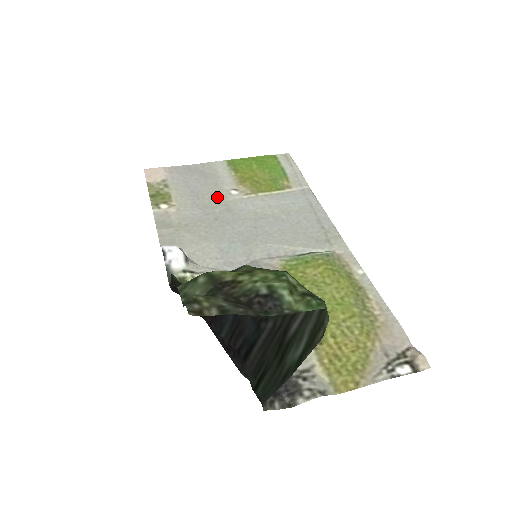
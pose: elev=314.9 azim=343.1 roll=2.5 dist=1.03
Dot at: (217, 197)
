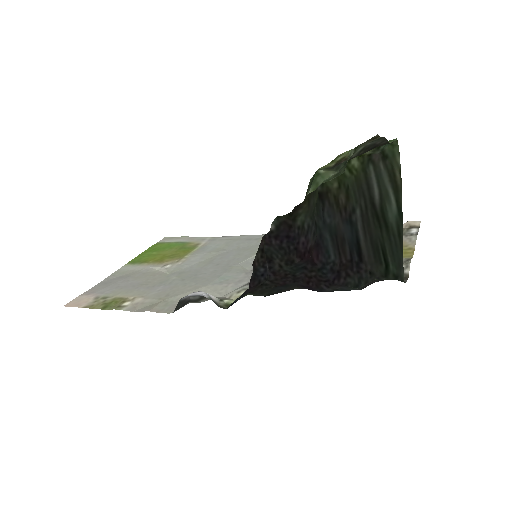
Dot at: (159, 276)
